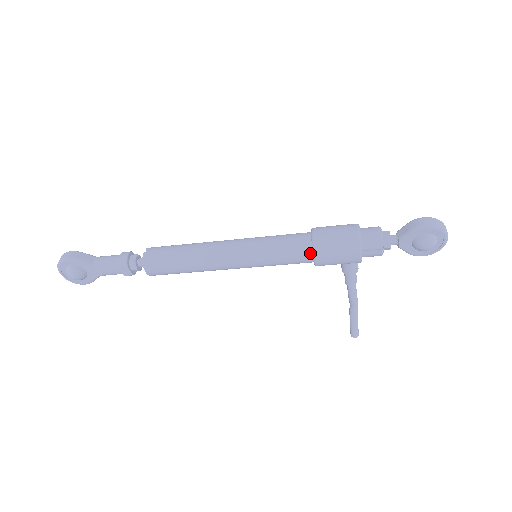
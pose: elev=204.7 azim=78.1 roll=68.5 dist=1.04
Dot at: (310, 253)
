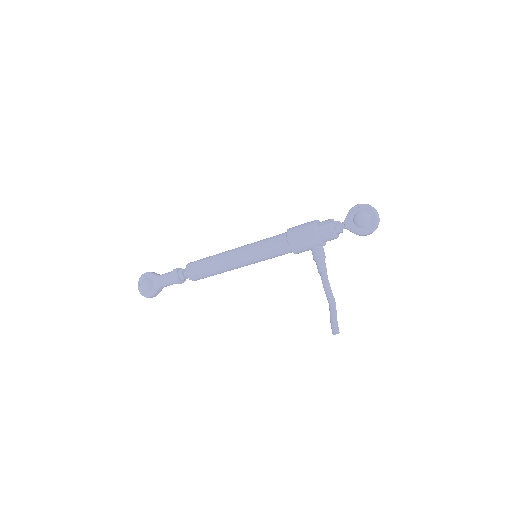
Dot at: (285, 237)
